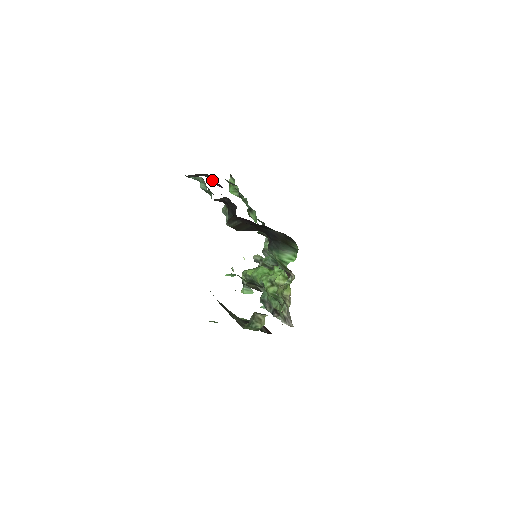
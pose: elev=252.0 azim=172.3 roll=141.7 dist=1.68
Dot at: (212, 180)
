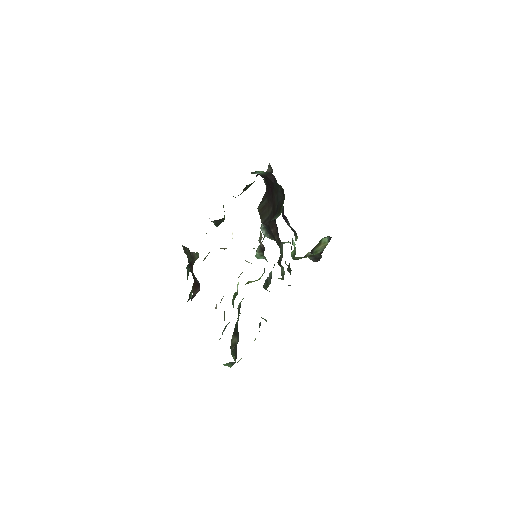
Dot at: occluded
